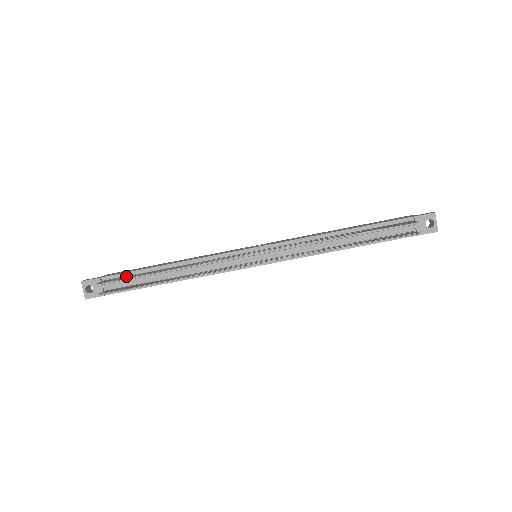
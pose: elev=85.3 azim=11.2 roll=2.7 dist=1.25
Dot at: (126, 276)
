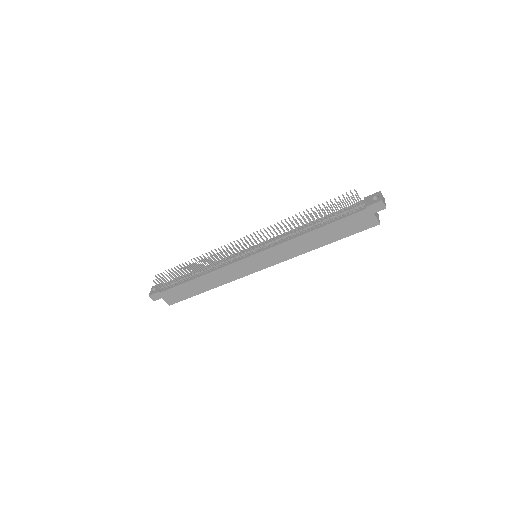
Dot at: occluded
